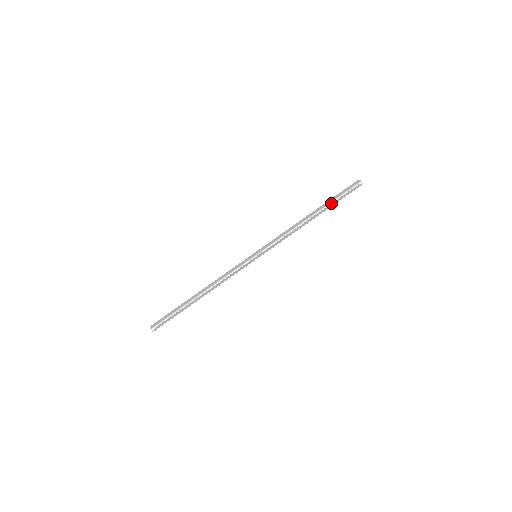
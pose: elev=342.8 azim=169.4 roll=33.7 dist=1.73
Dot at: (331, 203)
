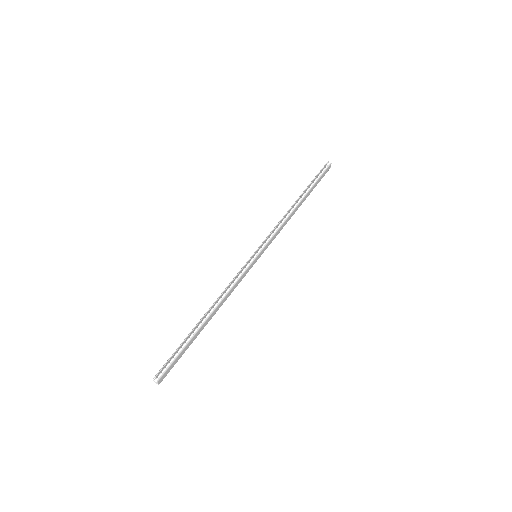
Dot at: (311, 191)
